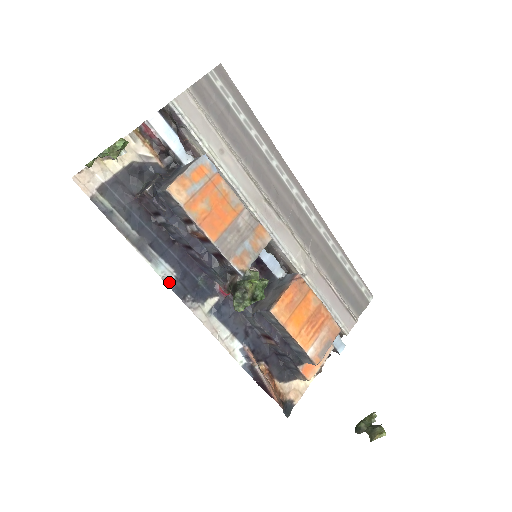
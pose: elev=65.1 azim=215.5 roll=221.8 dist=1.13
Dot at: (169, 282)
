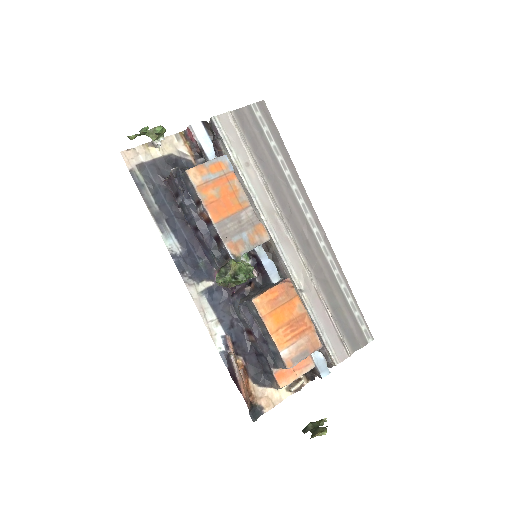
Dot at: (173, 255)
